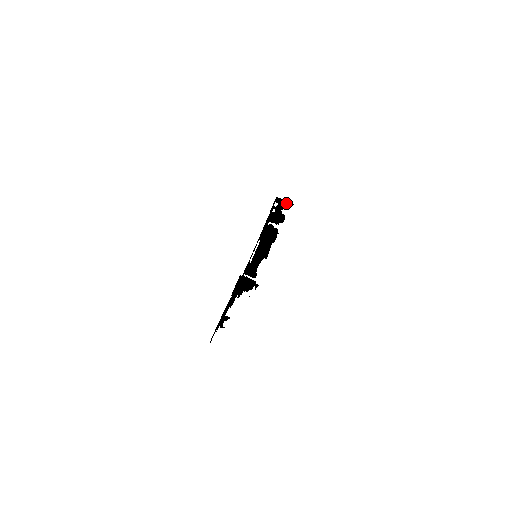
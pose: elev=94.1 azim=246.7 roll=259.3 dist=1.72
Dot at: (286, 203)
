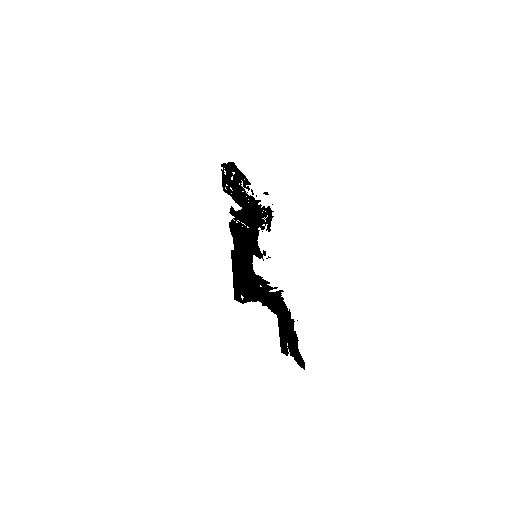
Dot at: occluded
